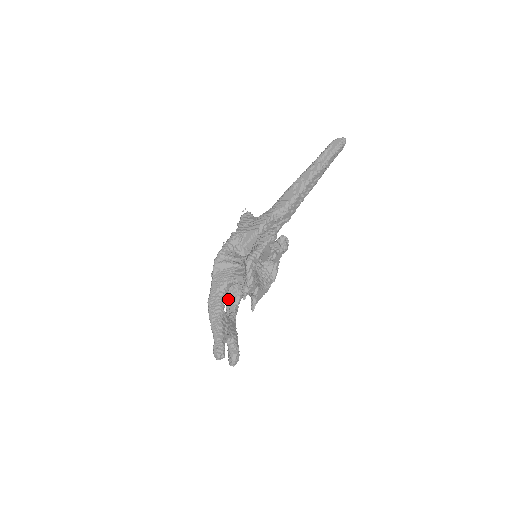
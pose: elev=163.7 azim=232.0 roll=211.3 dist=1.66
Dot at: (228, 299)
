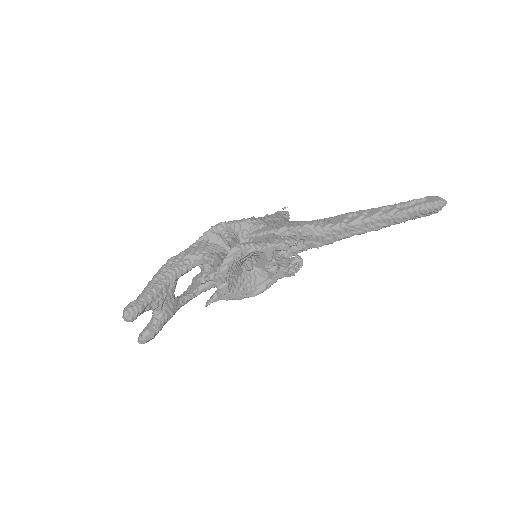
Dot at: (197, 279)
